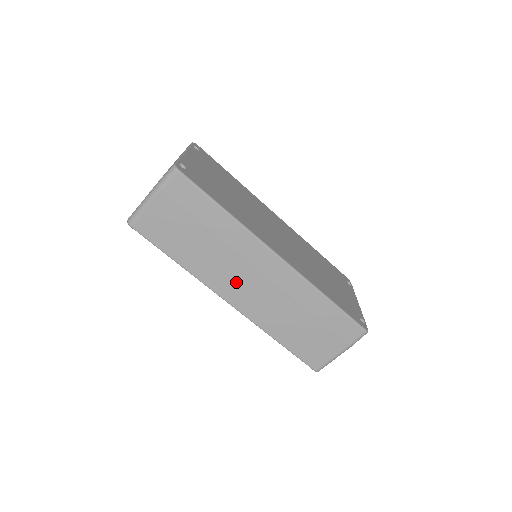
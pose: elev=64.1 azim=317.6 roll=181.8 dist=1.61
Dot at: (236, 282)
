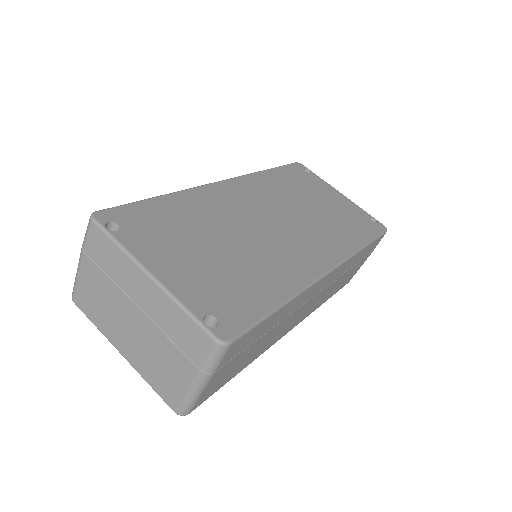
Dot at: (294, 320)
